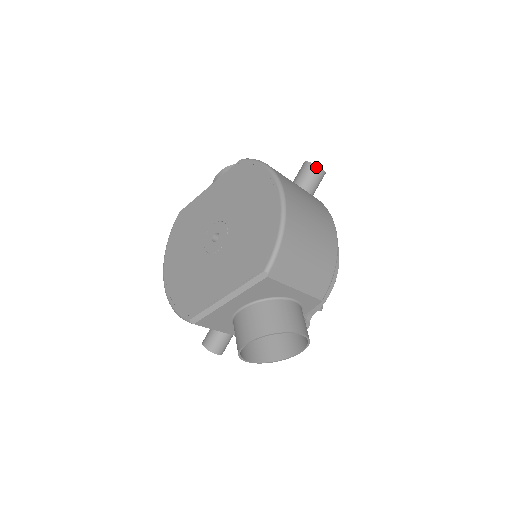
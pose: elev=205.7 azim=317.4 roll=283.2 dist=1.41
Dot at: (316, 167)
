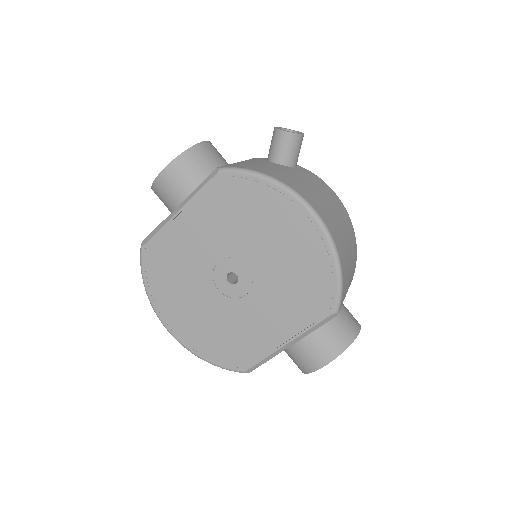
Dot at: (297, 136)
